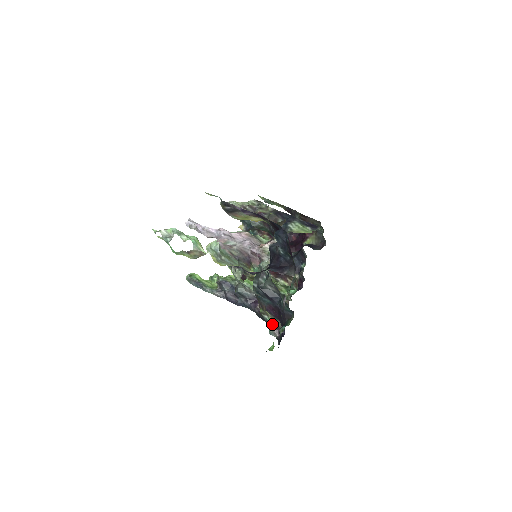
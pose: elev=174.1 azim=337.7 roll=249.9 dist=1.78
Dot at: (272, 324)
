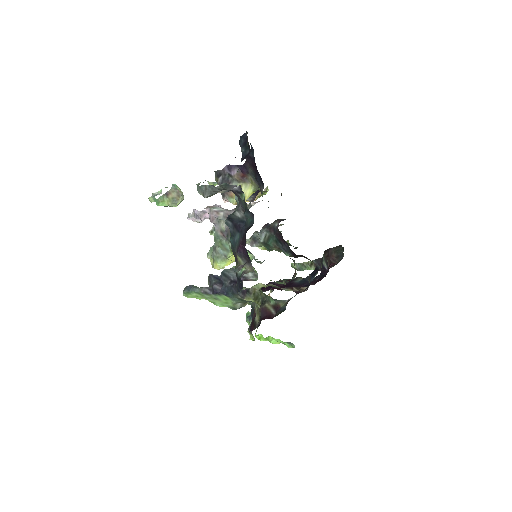
Dot at: (243, 273)
